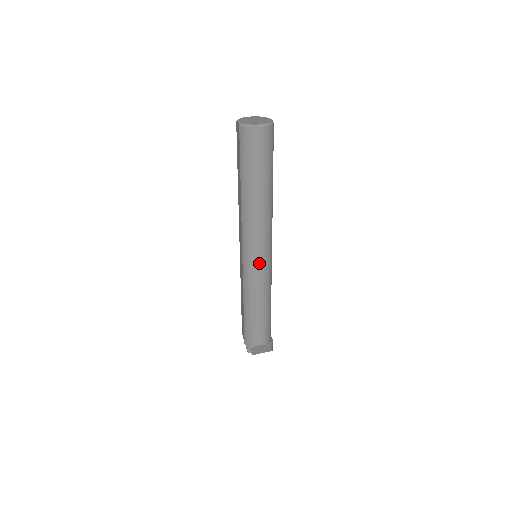
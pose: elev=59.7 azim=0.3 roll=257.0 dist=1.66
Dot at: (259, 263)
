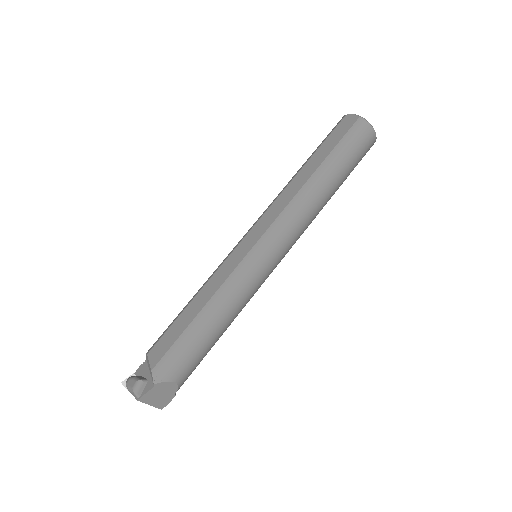
Dot at: (272, 261)
